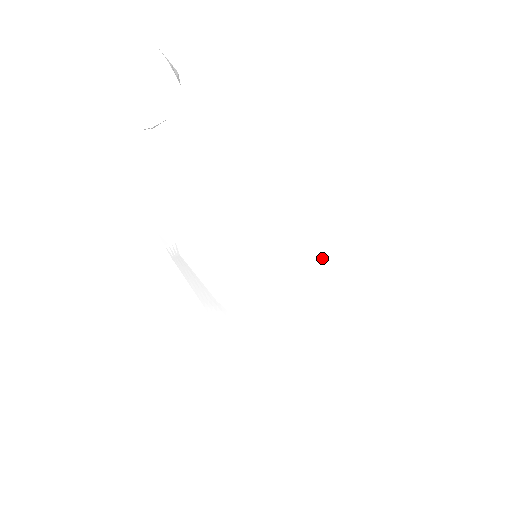
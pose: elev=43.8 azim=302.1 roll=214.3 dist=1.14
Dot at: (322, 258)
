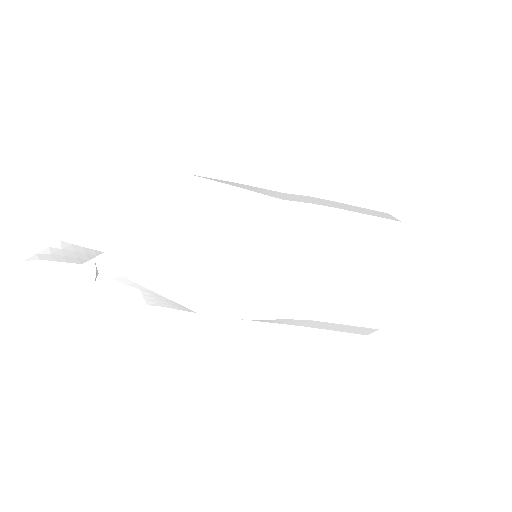
Dot at: (292, 215)
